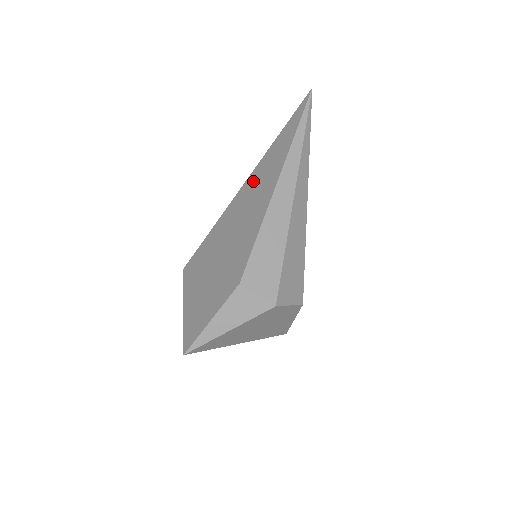
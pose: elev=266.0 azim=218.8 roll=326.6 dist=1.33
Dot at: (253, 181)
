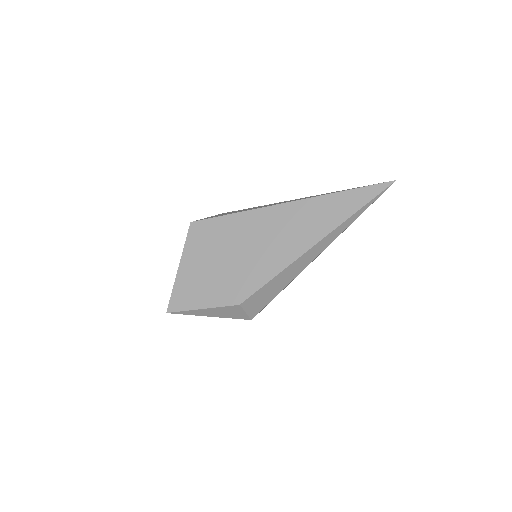
Dot at: (296, 213)
